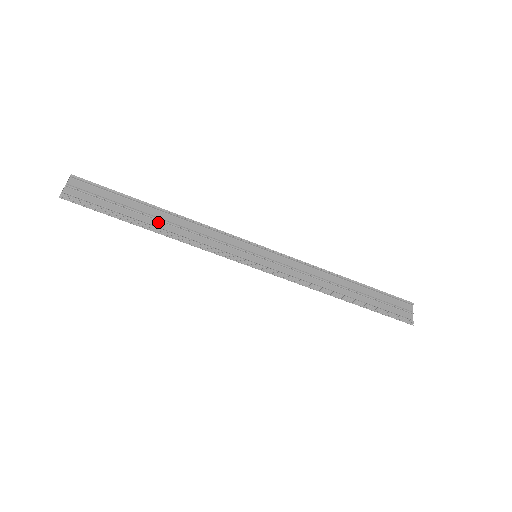
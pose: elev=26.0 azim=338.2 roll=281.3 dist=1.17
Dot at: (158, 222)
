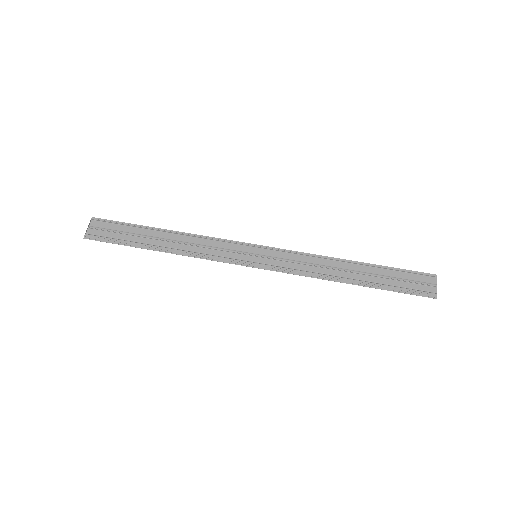
Dot at: (164, 242)
